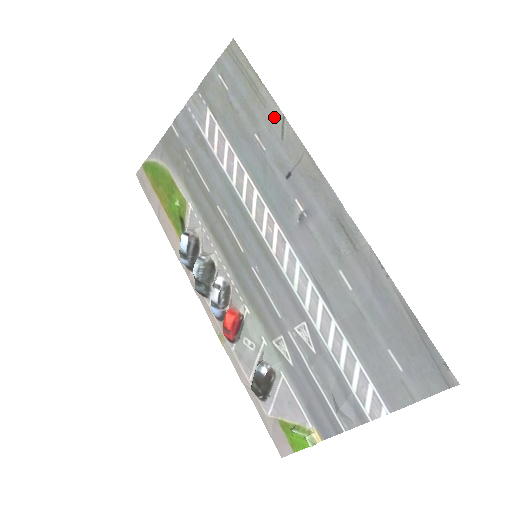
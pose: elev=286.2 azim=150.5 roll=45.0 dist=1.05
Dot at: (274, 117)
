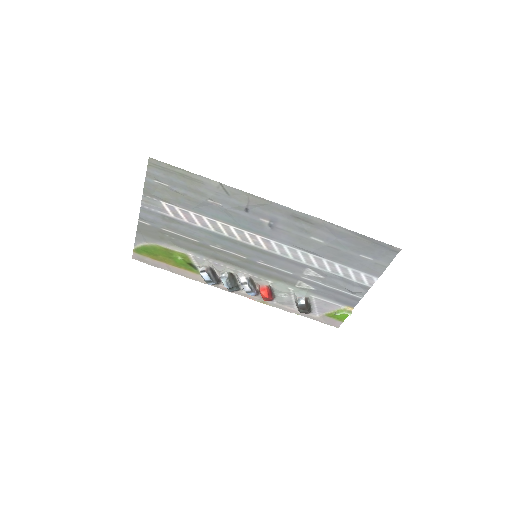
Dot at: (214, 187)
